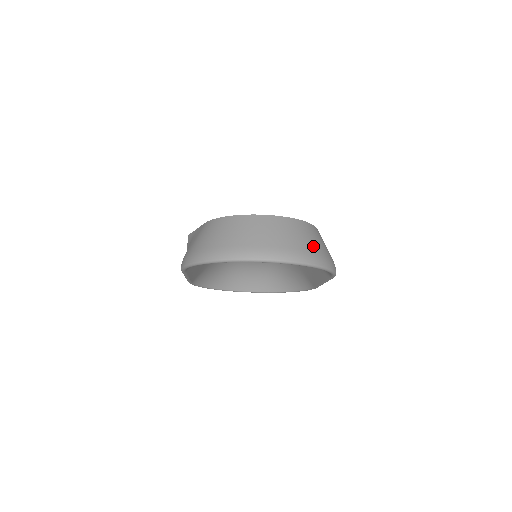
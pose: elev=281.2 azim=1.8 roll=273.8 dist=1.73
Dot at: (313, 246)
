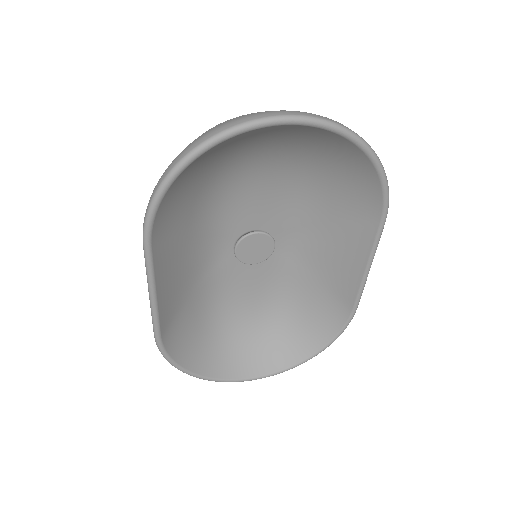
Dot at: occluded
